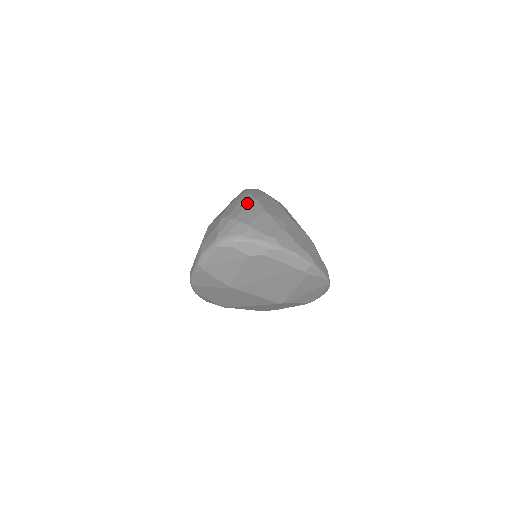
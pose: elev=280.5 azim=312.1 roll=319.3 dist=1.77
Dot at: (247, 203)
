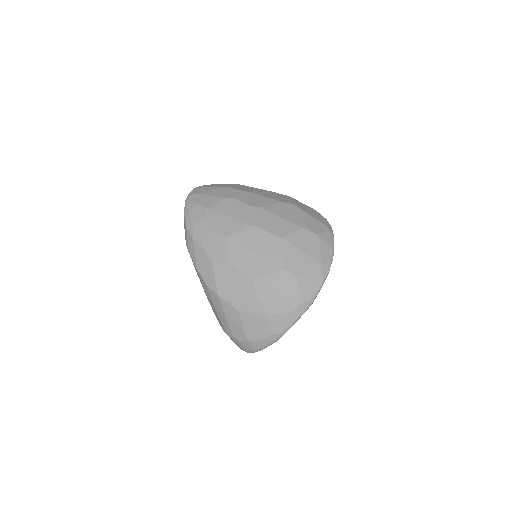
Dot at: (219, 307)
